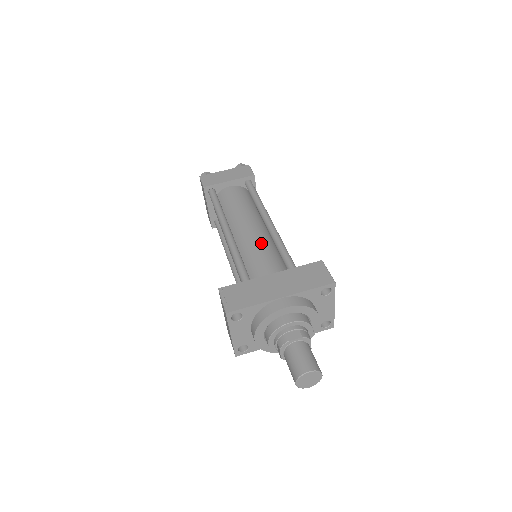
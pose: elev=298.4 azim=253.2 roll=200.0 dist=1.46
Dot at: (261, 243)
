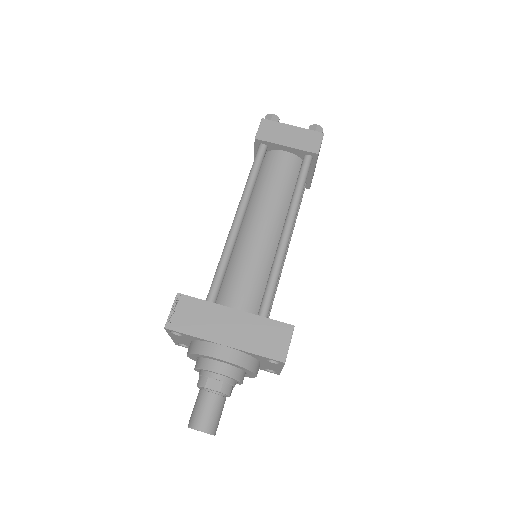
Dot at: (259, 256)
